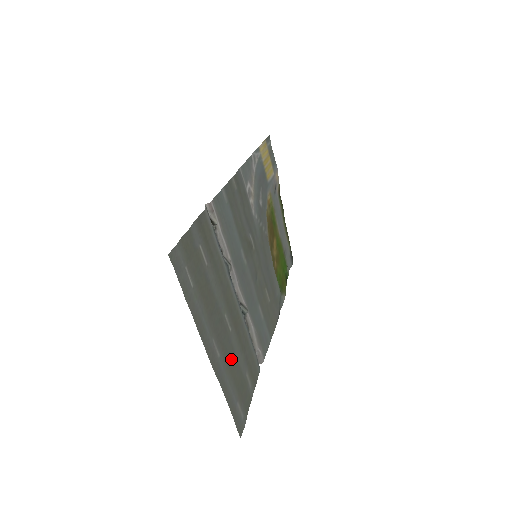
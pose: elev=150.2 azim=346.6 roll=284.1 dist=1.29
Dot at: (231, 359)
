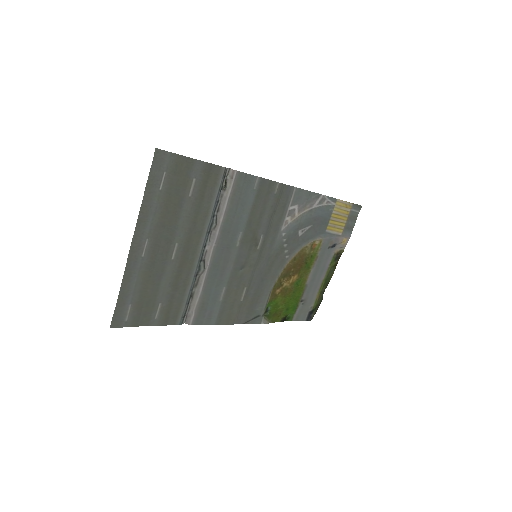
Dot at: (154, 274)
